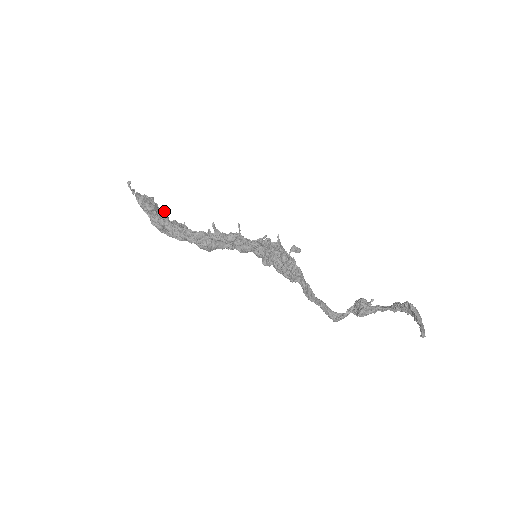
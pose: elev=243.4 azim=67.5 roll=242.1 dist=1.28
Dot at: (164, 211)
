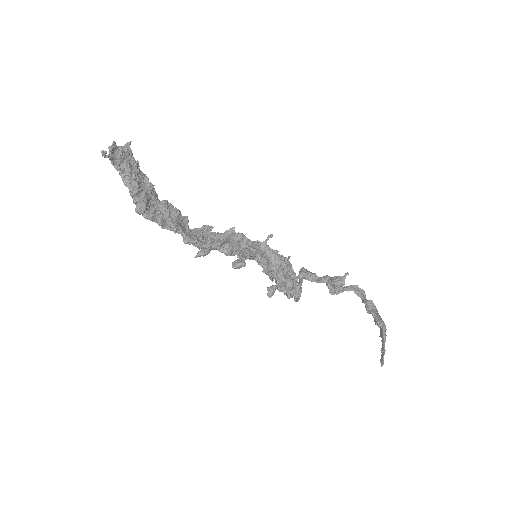
Dot at: (150, 184)
